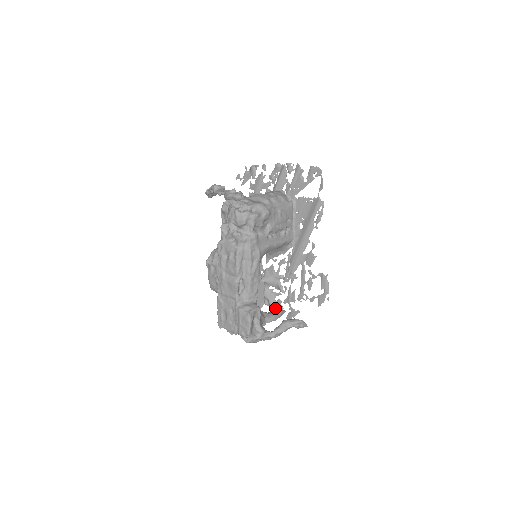
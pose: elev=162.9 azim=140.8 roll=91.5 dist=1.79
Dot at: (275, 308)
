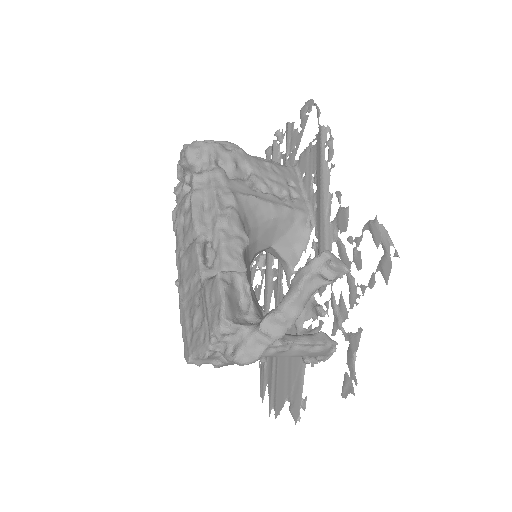
Dot at: occluded
